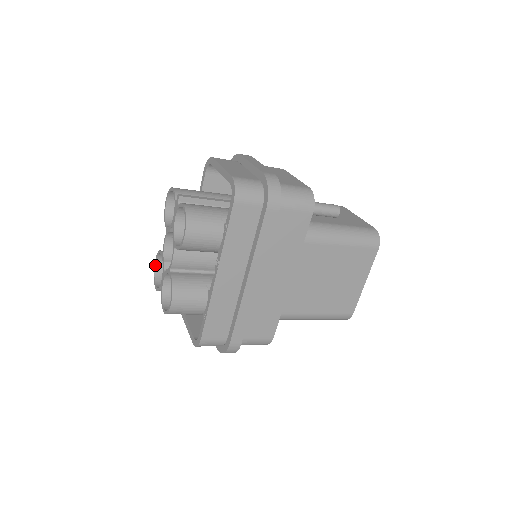
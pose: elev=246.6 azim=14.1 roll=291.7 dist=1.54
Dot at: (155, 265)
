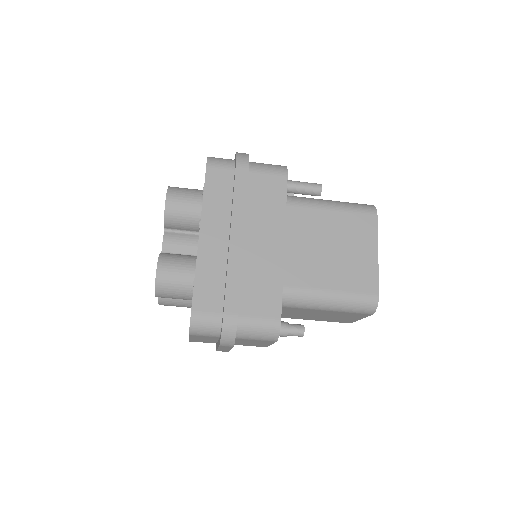
Dot at: occluded
